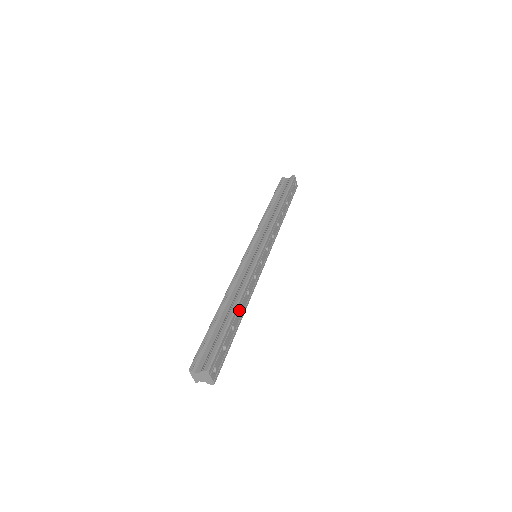
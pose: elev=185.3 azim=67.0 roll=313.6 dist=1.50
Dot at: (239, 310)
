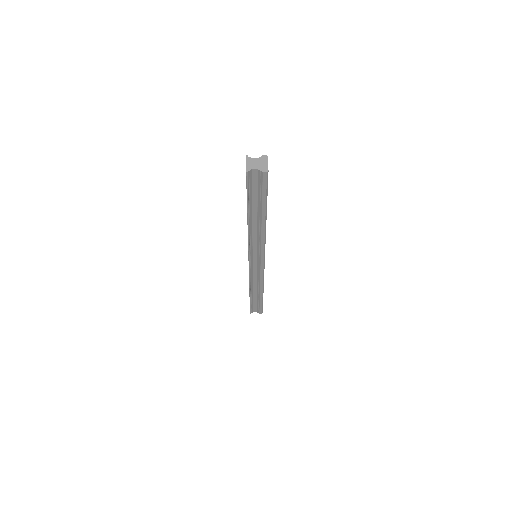
Dot at: occluded
